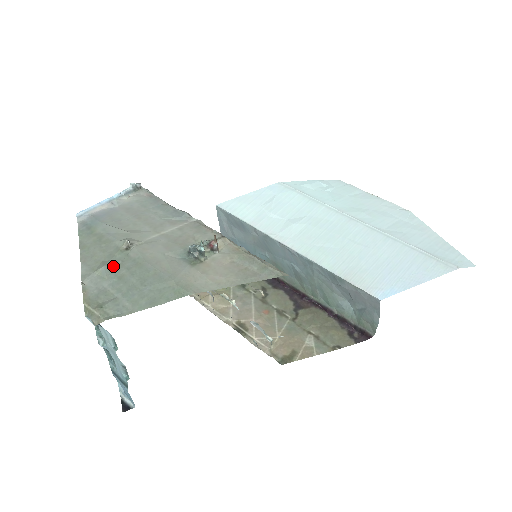
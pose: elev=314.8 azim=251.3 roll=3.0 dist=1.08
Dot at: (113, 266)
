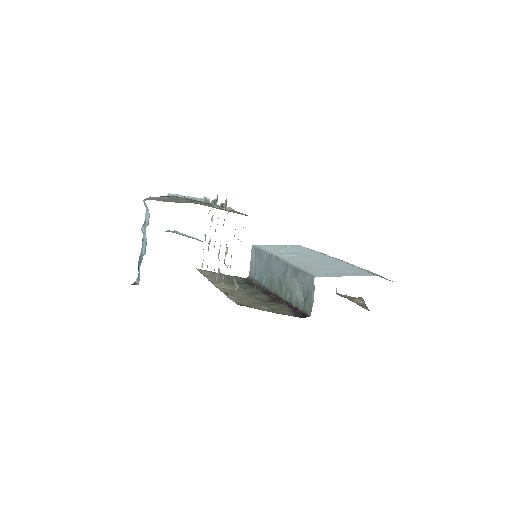
Dot at: (170, 198)
